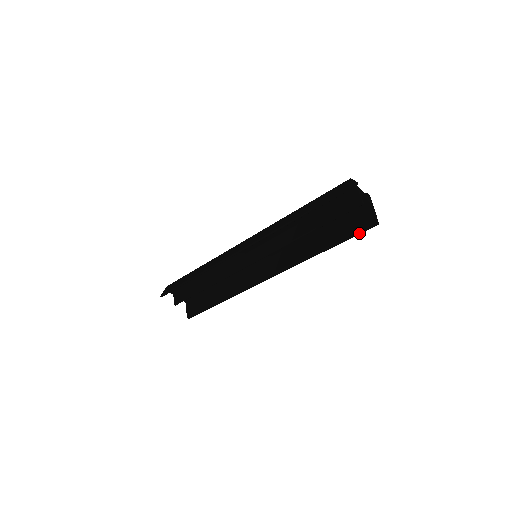
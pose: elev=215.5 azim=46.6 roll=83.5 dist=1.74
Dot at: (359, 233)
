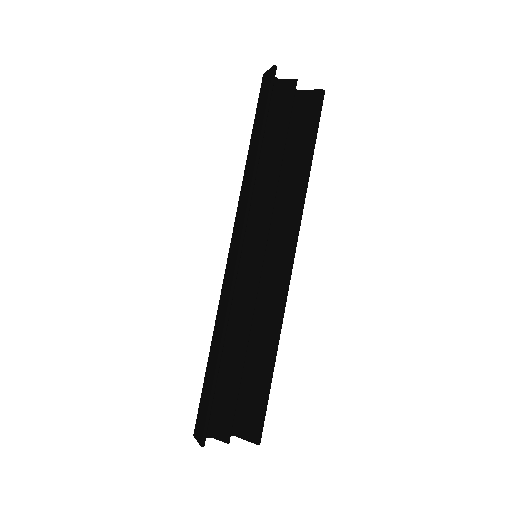
Dot at: (319, 115)
